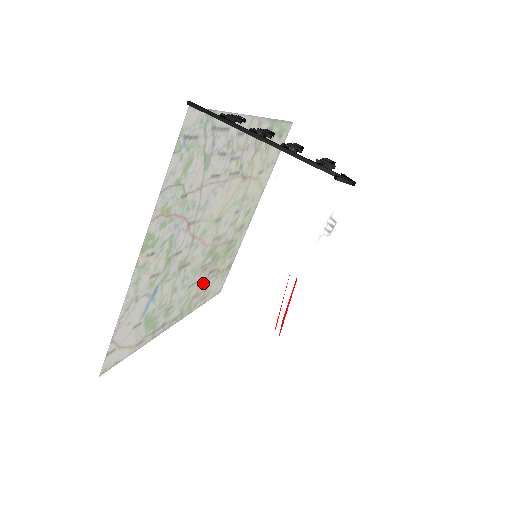
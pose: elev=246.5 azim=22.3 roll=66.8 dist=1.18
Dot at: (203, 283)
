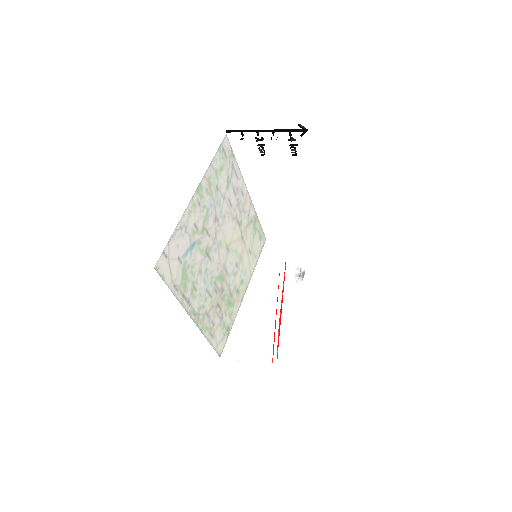
Dot at: (227, 234)
